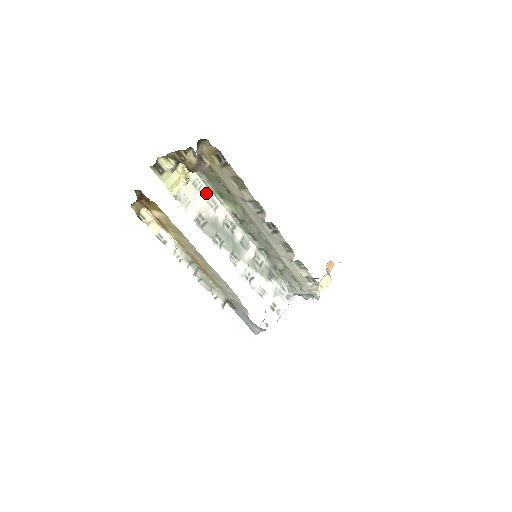
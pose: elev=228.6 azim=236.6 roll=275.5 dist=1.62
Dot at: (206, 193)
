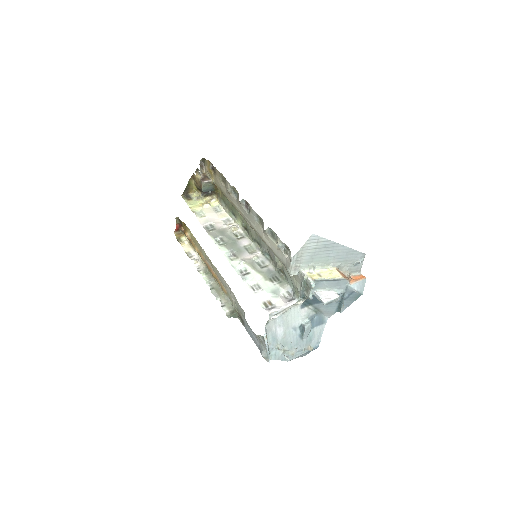
Dot at: (224, 215)
